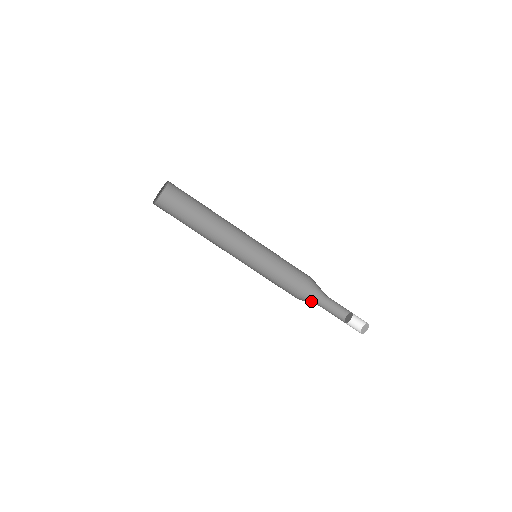
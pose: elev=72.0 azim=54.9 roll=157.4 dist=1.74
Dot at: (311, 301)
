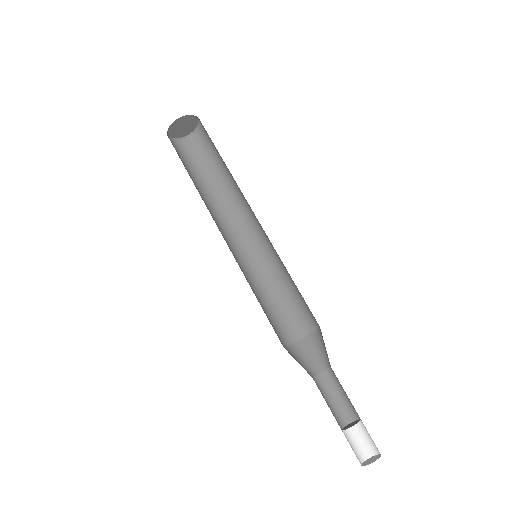
Dot at: (306, 364)
